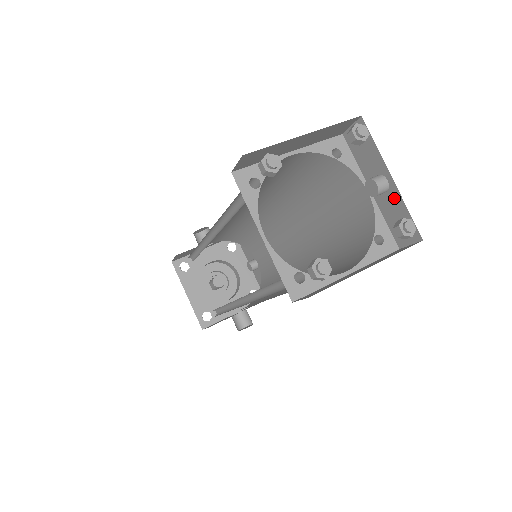
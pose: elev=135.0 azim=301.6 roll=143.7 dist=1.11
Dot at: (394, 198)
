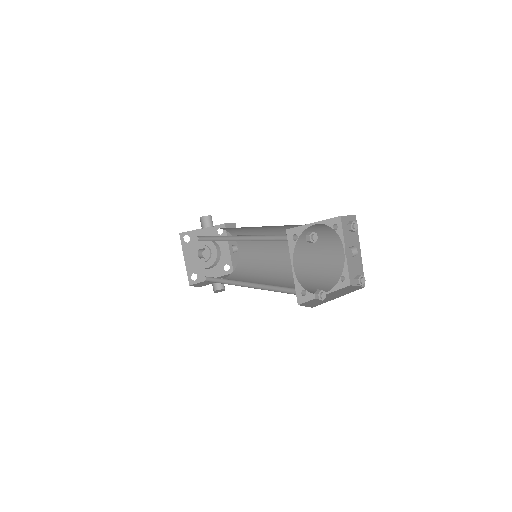
Dot at: (358, 261)
